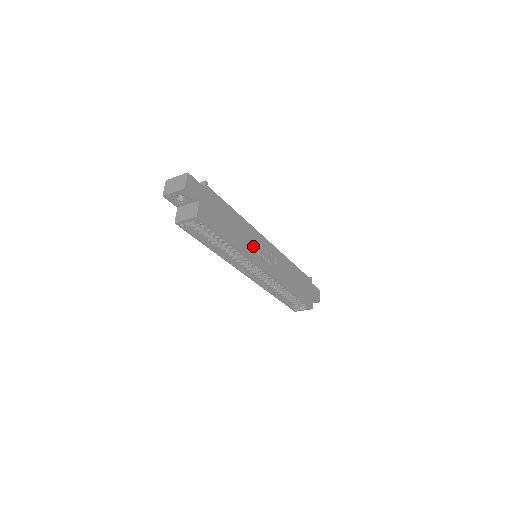
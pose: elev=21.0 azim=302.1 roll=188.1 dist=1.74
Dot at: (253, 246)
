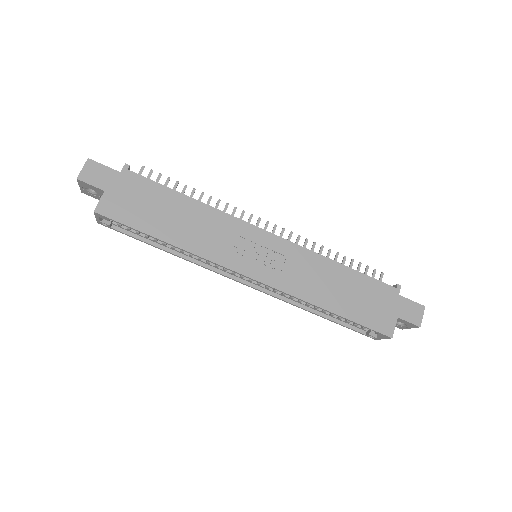
Dot at: (224, 242)
